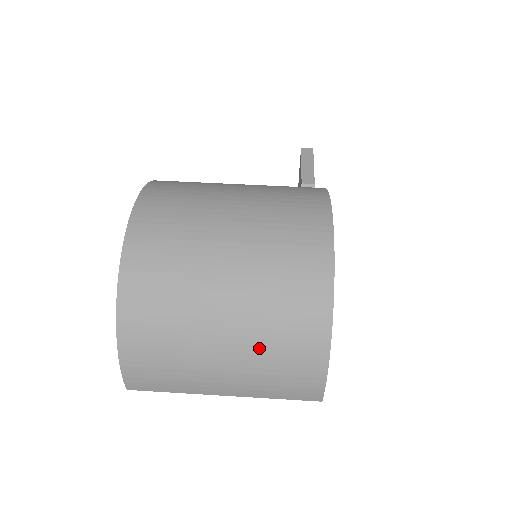
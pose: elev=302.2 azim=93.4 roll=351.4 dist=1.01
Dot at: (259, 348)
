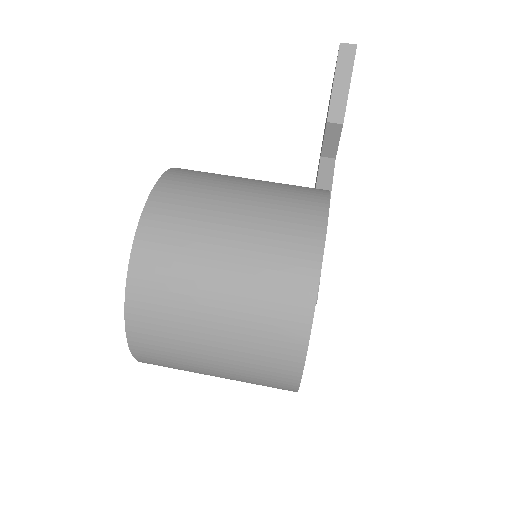
Dot at: occluded
